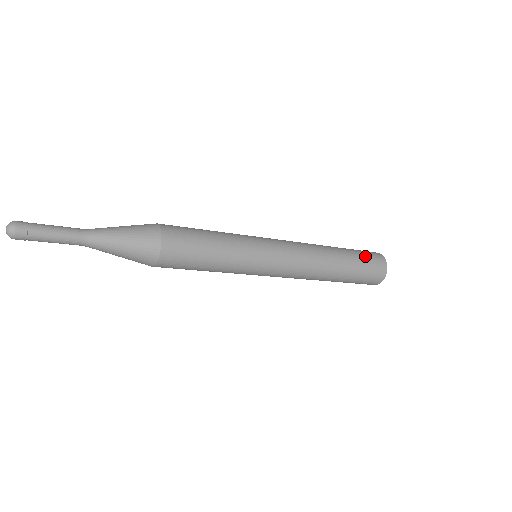
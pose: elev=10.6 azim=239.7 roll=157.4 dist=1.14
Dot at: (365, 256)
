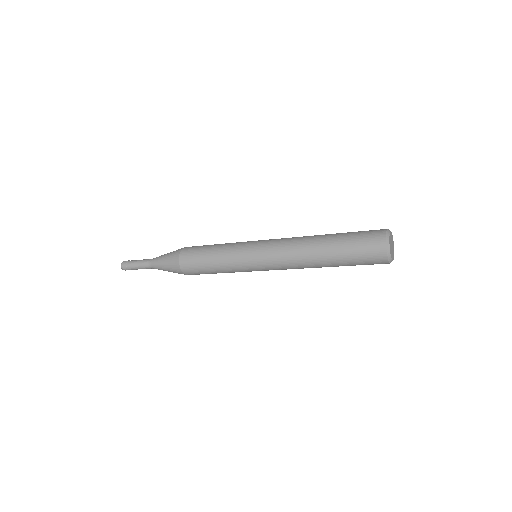
Dot at: (357, 236)
